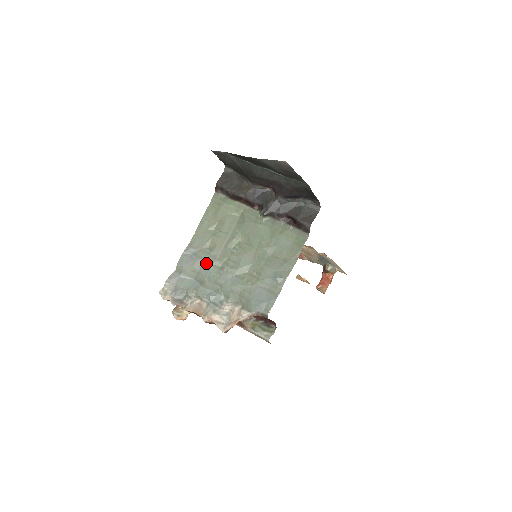
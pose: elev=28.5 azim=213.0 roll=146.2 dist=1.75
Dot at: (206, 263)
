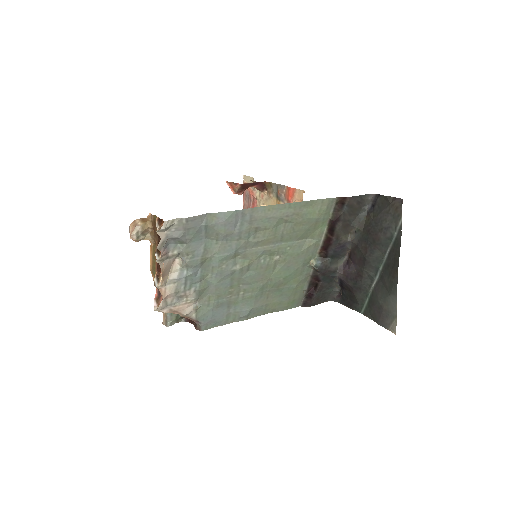
Dot at: (235, 244)
